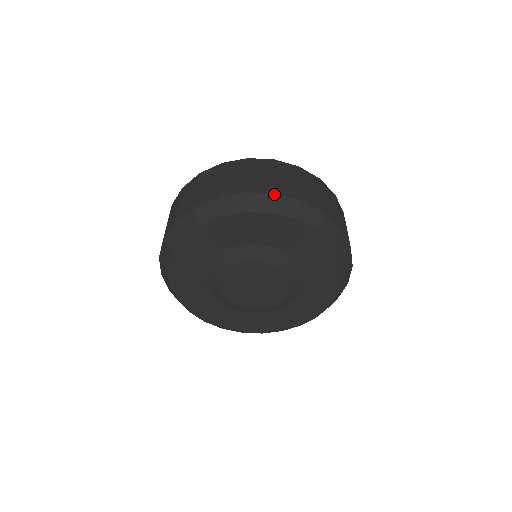
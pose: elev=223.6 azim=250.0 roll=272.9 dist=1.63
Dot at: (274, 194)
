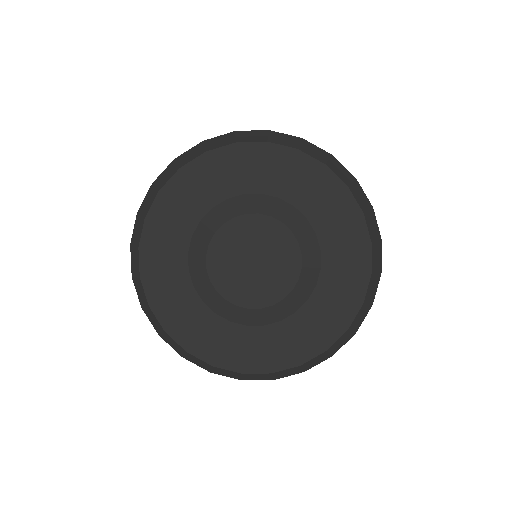
Dot at: (331, 154)
